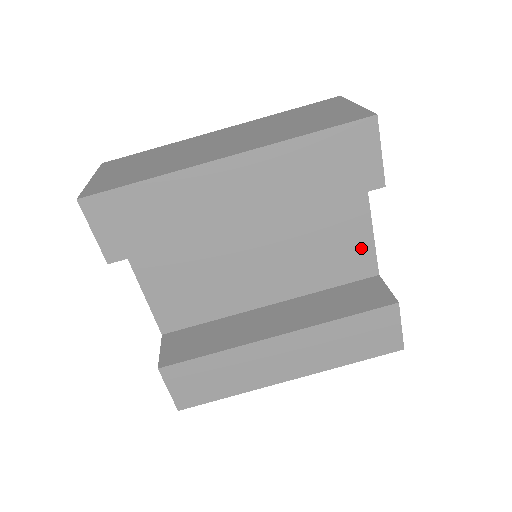
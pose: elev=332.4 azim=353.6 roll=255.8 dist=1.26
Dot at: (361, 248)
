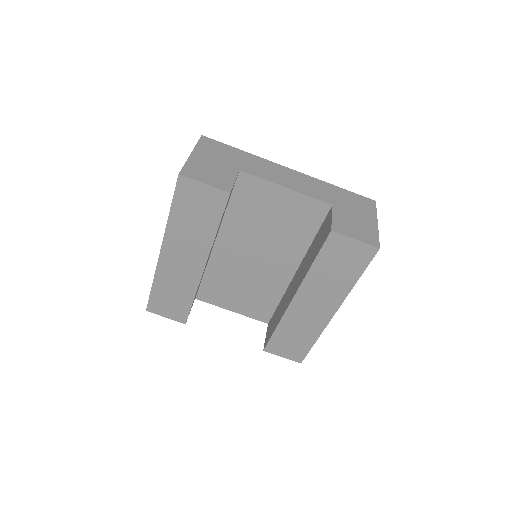
Dot at: (299, 203)
